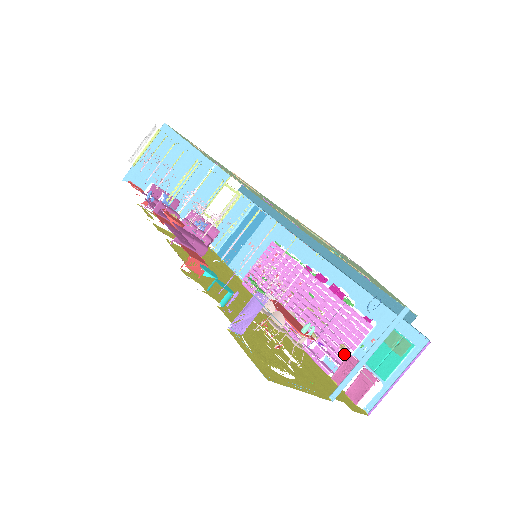
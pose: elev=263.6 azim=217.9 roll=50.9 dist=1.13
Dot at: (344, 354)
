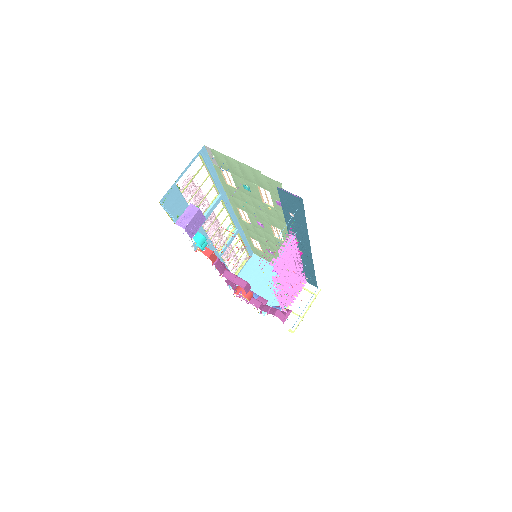
Dot at: occluded
